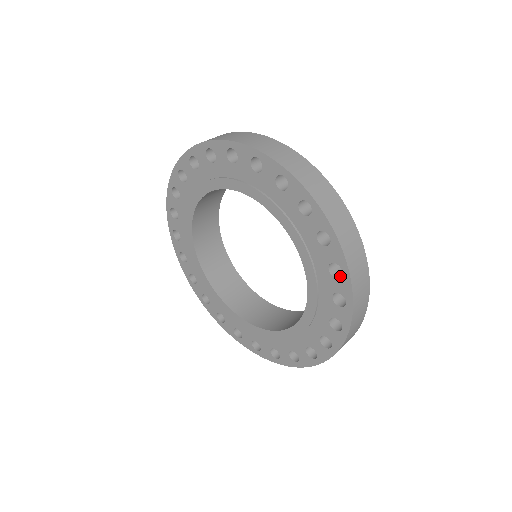
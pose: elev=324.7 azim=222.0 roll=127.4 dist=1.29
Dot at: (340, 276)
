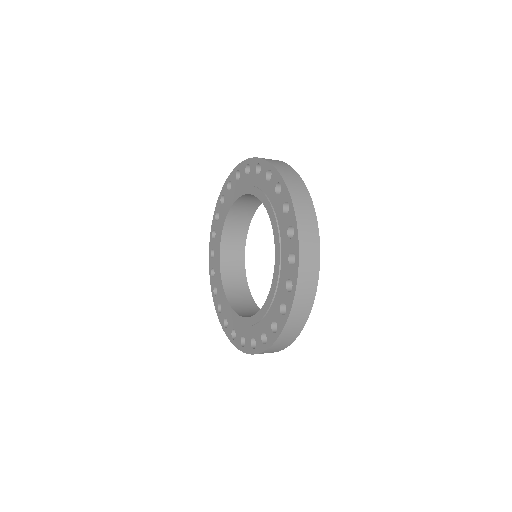
Dot at: (294, 237)
